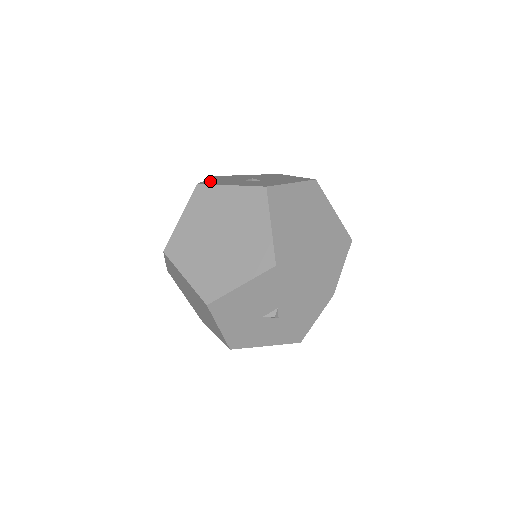
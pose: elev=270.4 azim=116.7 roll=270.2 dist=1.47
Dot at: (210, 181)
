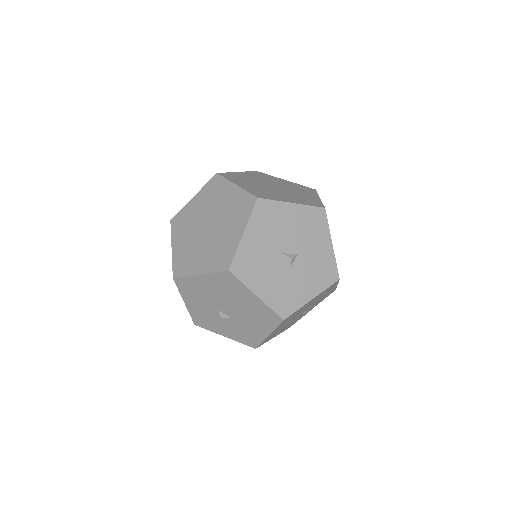
Dot at: occluded
